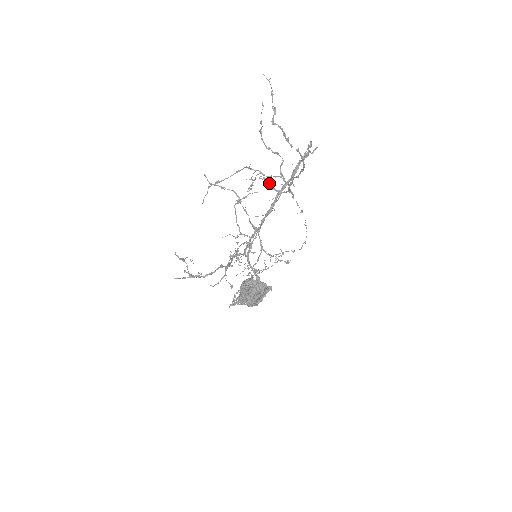
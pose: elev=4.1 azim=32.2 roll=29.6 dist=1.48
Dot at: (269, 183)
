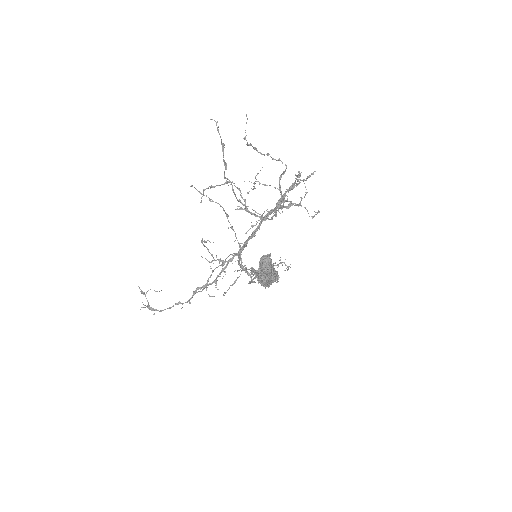
Dot at: (248, 212)
